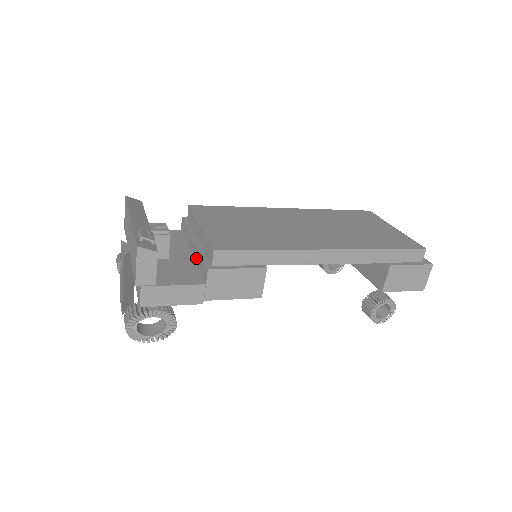
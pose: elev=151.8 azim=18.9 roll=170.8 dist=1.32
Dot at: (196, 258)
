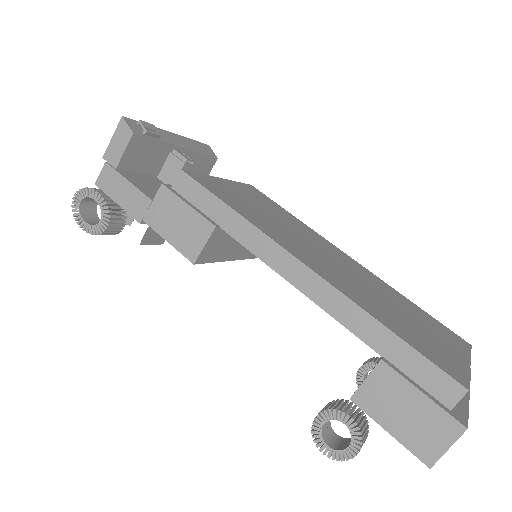
Dot at: occluded
